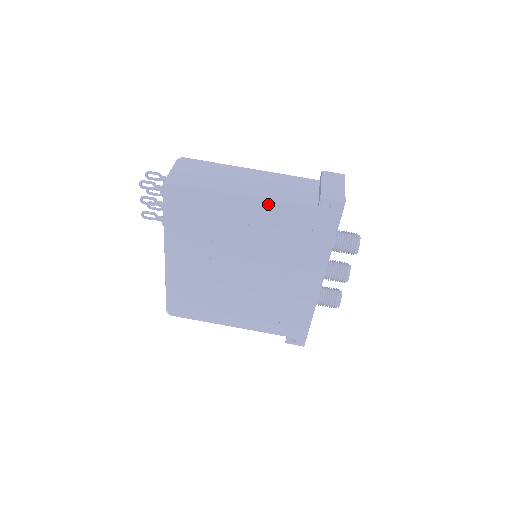
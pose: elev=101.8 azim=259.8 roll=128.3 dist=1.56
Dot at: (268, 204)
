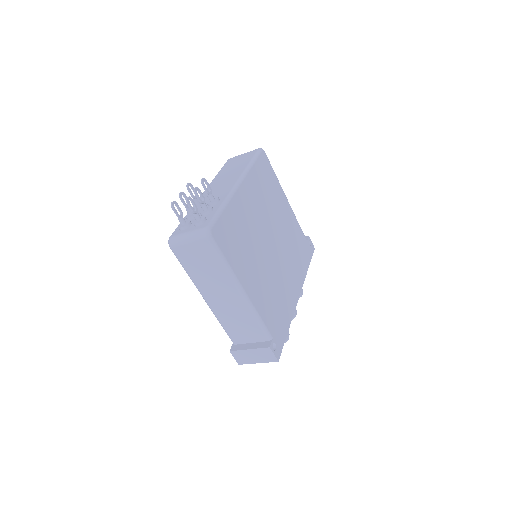
Dot at: occluded
